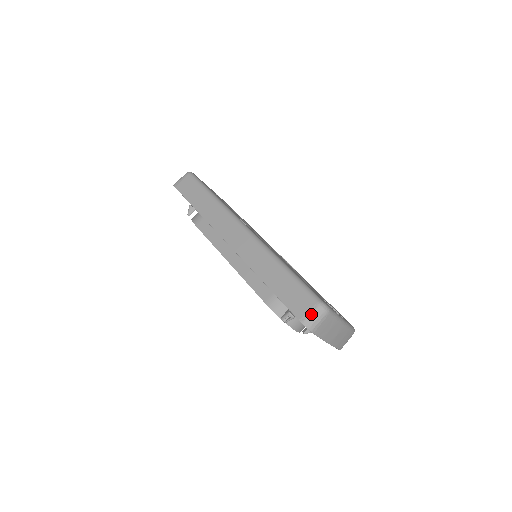
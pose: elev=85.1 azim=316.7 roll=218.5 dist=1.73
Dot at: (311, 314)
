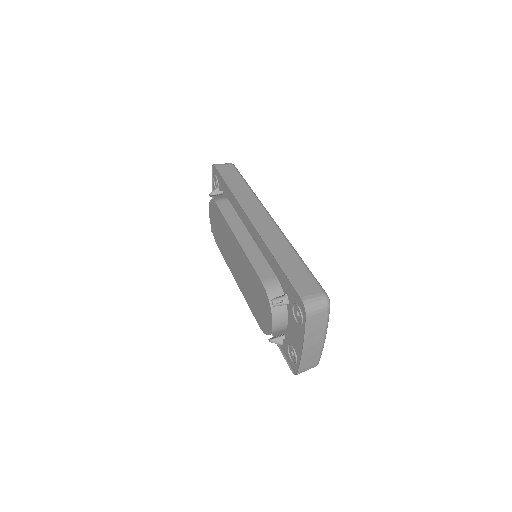
Dot at: (314, 298)
